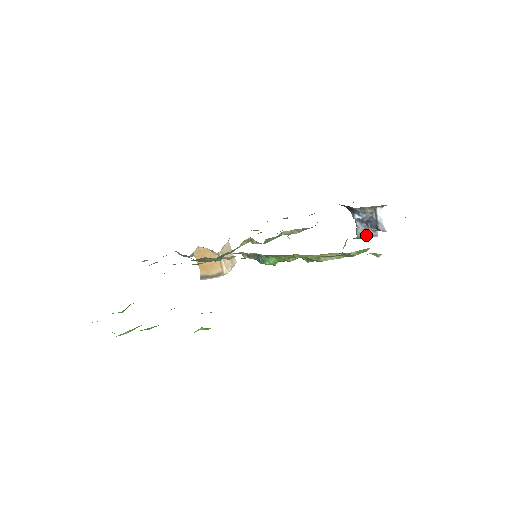
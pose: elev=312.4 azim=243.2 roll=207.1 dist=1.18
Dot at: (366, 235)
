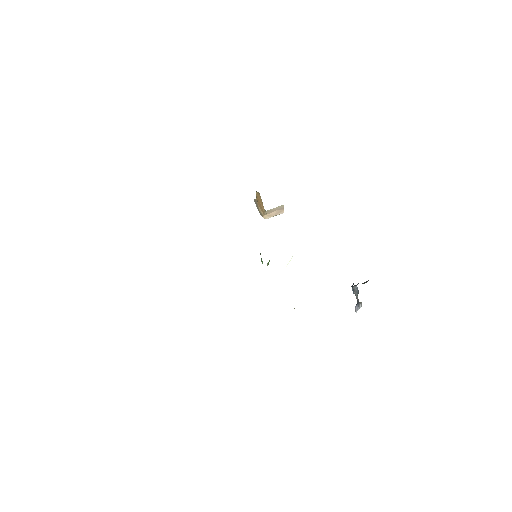
Dot at: occluded
